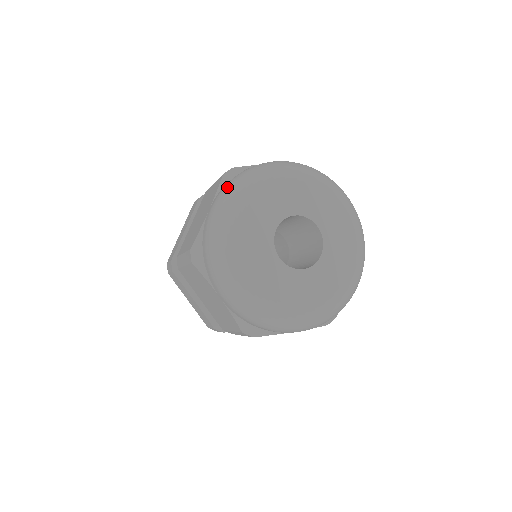
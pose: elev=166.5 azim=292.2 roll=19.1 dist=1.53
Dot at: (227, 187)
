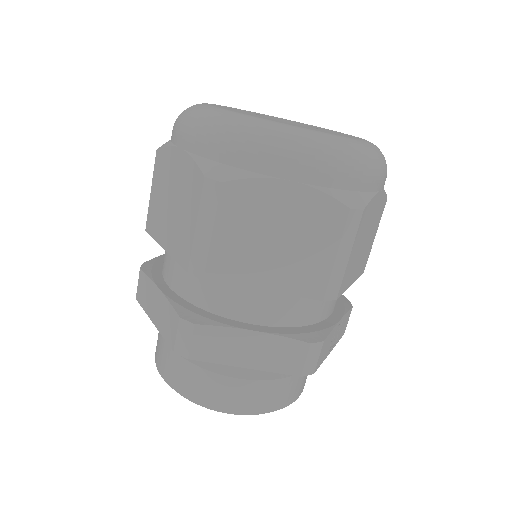
Dot at: (177, 120)
